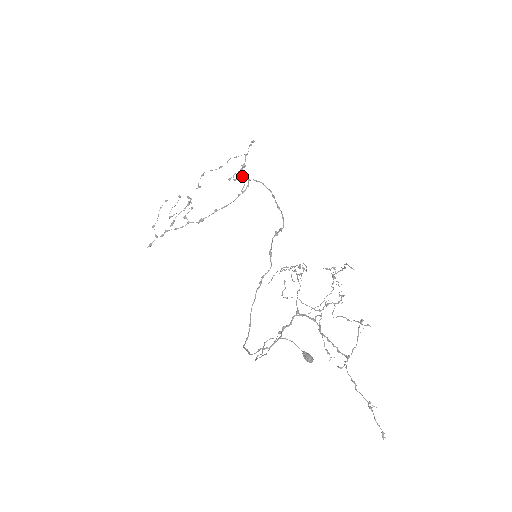
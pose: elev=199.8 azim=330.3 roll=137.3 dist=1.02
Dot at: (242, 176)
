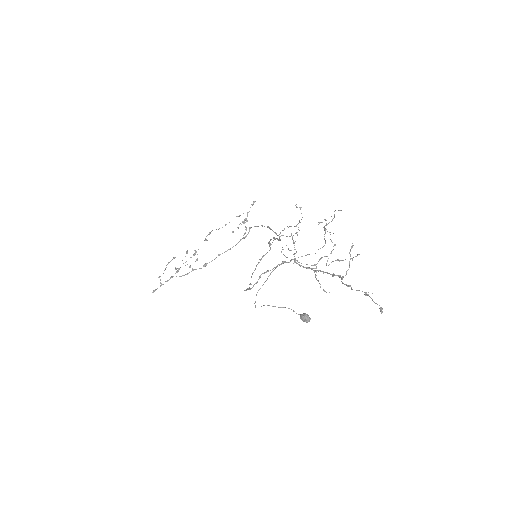
Dot at: (244, 223)
